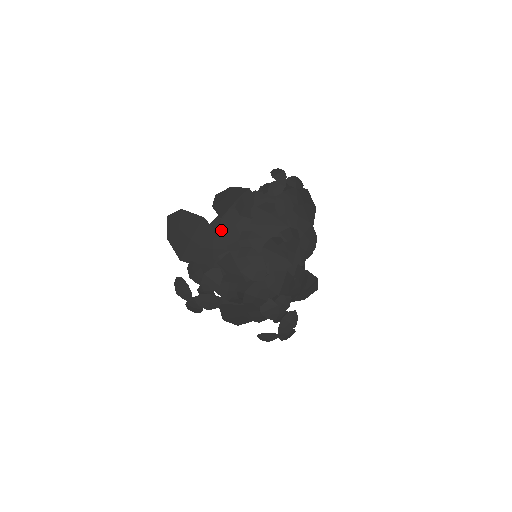
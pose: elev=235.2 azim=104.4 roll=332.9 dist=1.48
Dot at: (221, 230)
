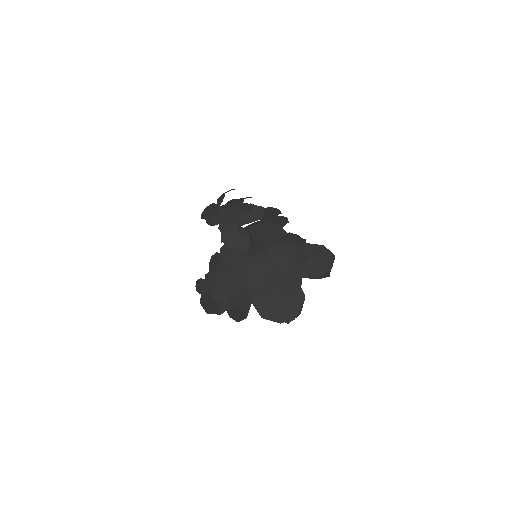
Dot at: occluded
